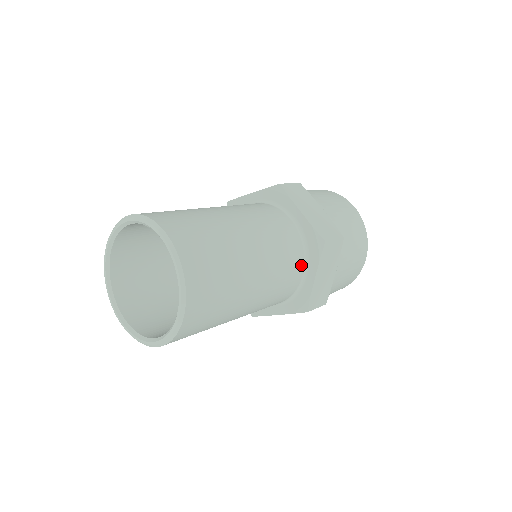
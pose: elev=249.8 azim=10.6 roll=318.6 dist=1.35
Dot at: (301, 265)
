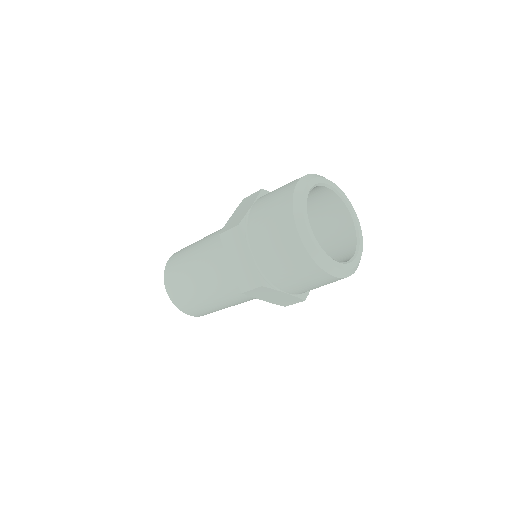
Dot at: occluded
